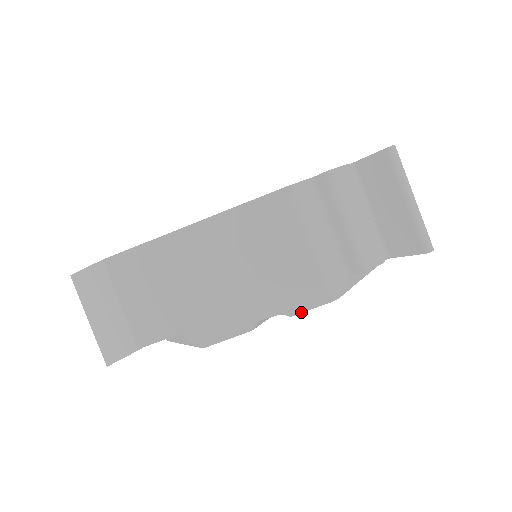
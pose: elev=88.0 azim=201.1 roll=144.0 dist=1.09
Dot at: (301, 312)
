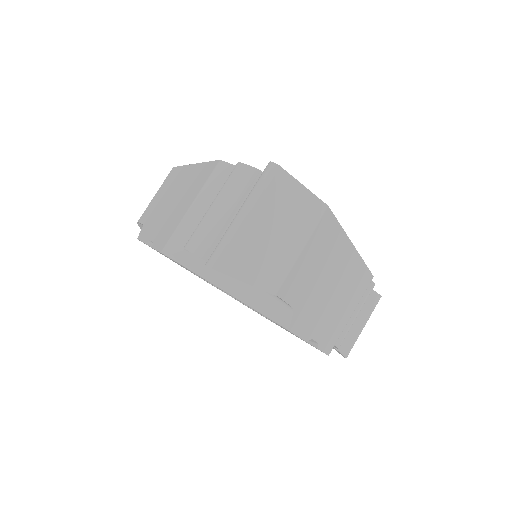
Dot at: (155, 248)
